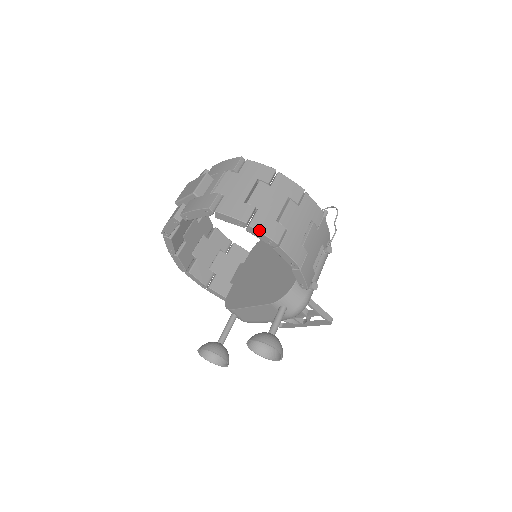
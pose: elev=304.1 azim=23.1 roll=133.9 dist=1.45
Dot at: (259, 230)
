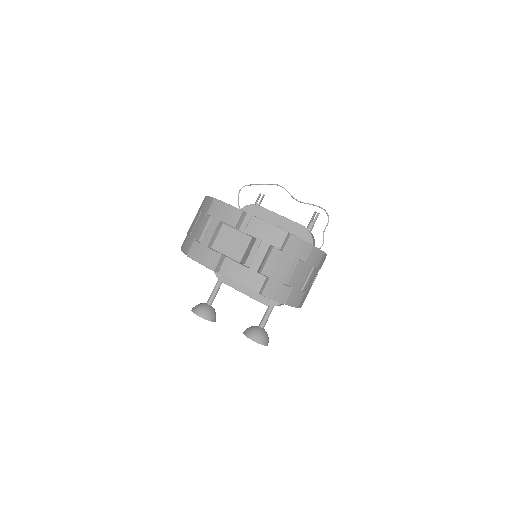
Dot at: (289, 305)
